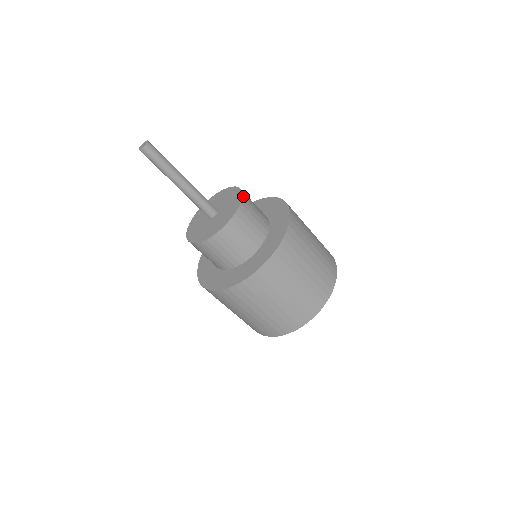
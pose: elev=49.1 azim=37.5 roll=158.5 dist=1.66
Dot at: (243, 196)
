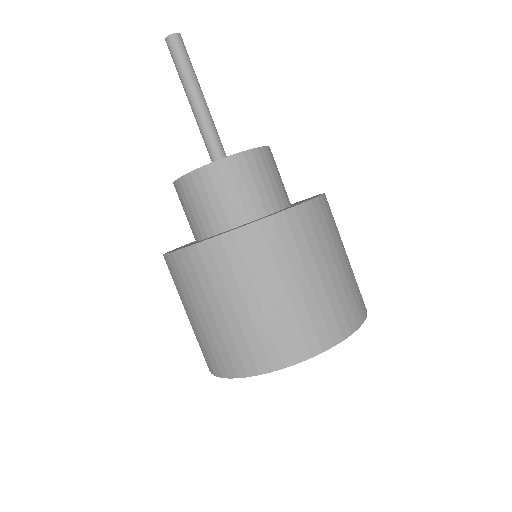
Dot at: occluded
